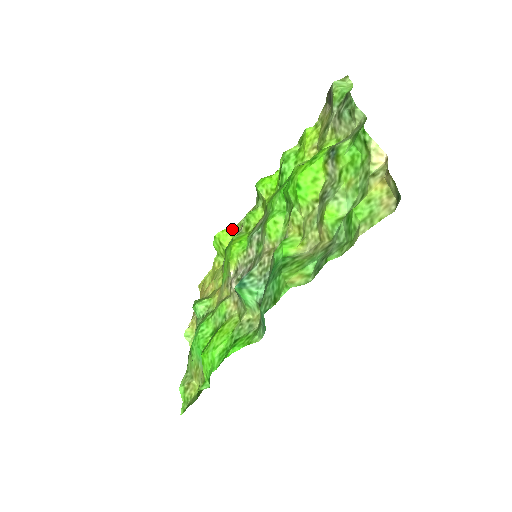
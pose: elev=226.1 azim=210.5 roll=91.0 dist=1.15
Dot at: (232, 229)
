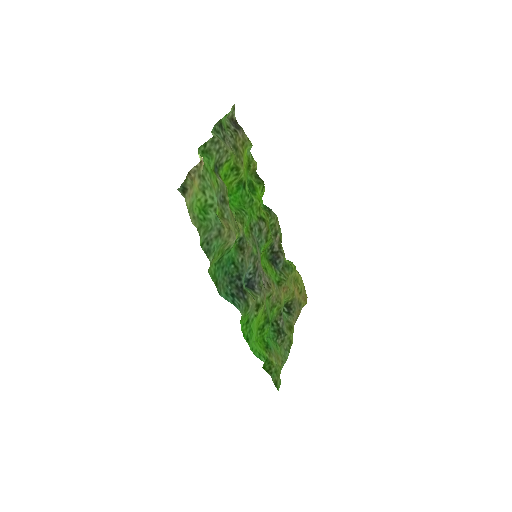
Dot at: occluded
